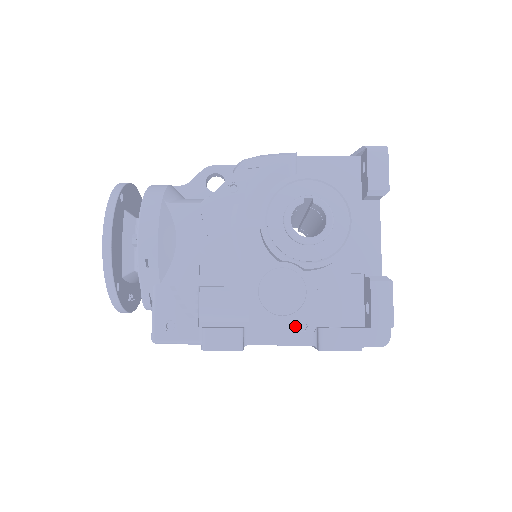
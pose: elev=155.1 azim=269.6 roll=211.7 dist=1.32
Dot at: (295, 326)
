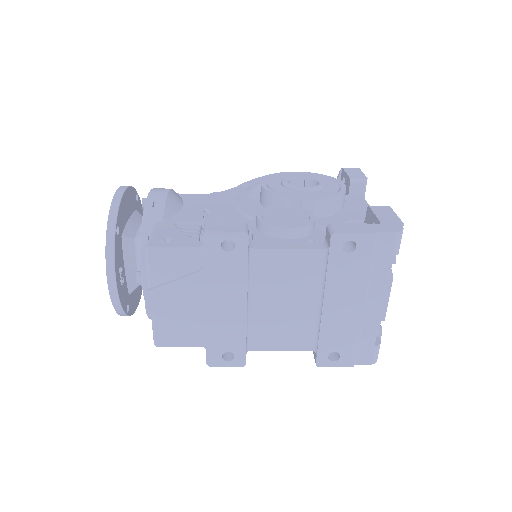
Dot at: (302, 241)
